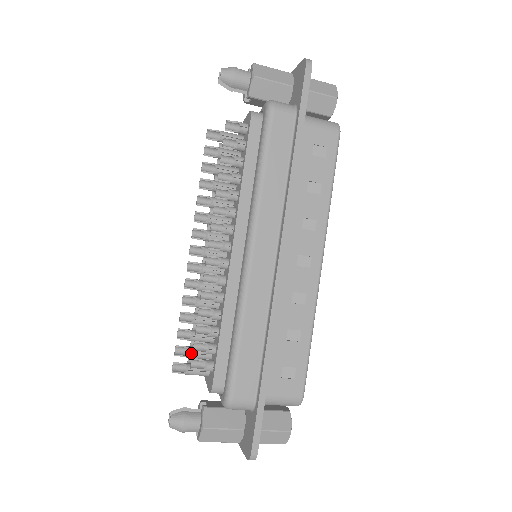
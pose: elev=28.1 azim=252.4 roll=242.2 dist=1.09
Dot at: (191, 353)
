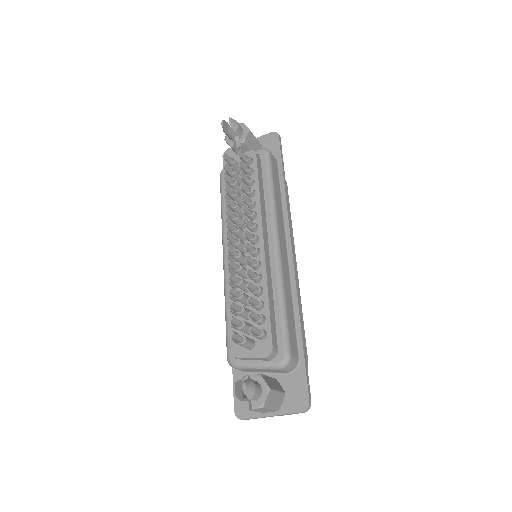
Dot at: (245, 324)
